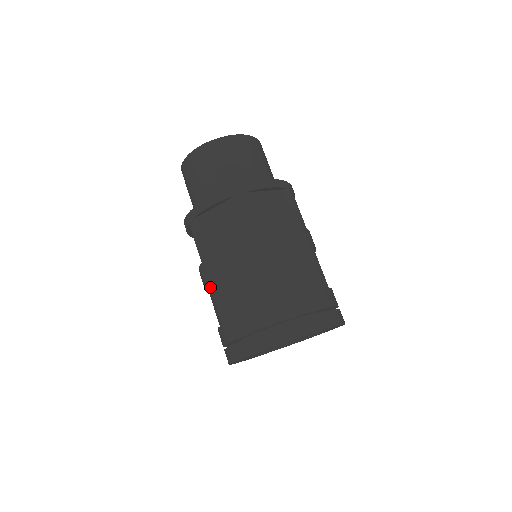
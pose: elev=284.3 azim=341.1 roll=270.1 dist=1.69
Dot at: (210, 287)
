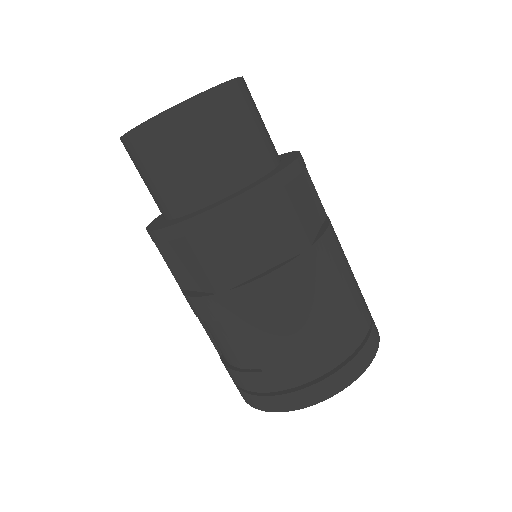
Dot at: (229, 323)
